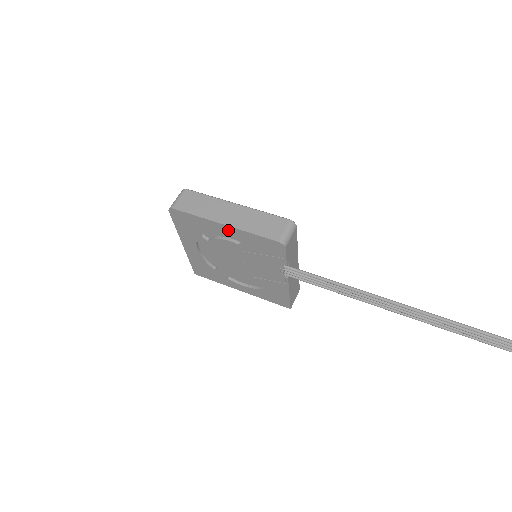
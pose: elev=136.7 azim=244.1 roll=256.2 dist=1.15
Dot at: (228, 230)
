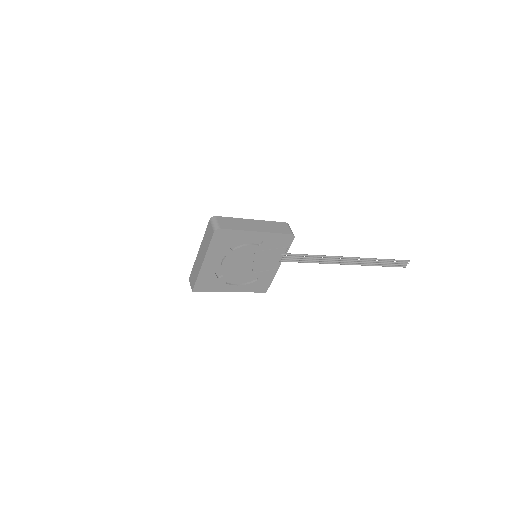
Dot at: (258, 235)
